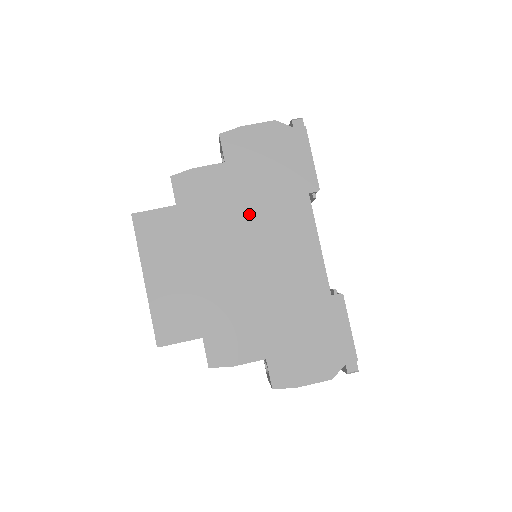
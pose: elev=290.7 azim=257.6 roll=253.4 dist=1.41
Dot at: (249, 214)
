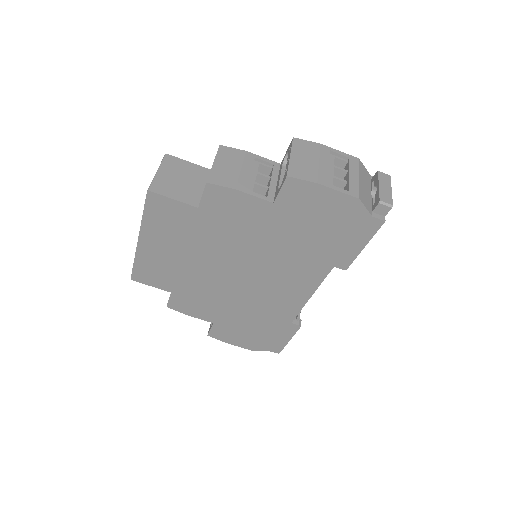
Dot at: (266, 250)
